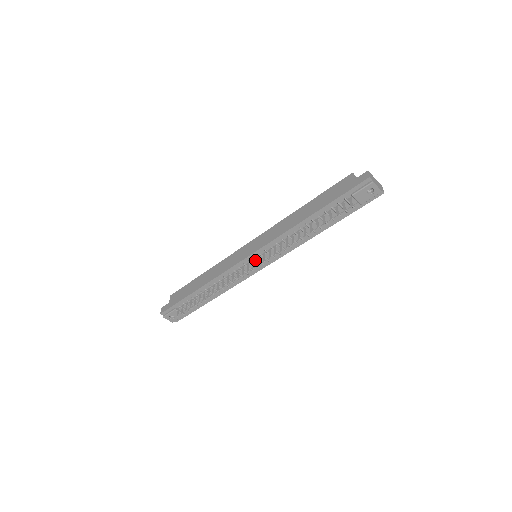
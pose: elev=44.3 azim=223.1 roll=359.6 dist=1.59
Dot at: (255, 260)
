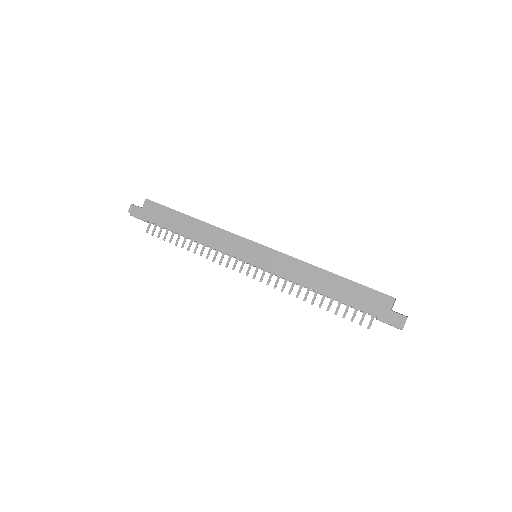
Dot at: occluded
